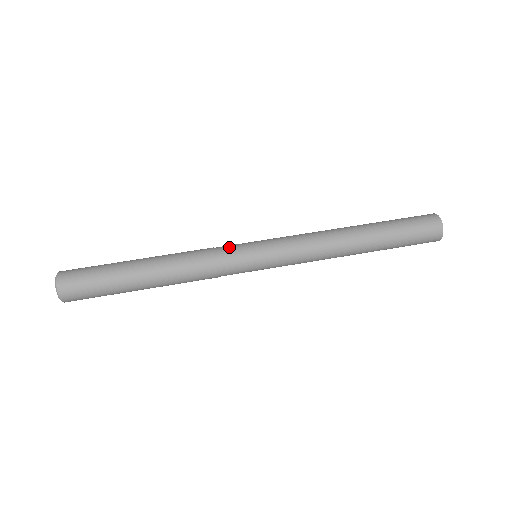
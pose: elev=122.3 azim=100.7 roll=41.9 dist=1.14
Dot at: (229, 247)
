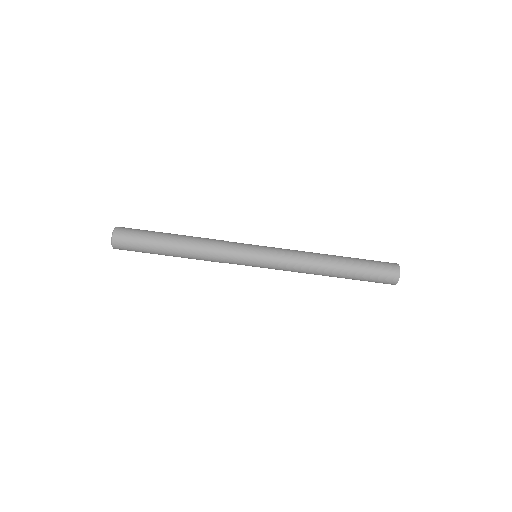
Dot at: (237, 250)
